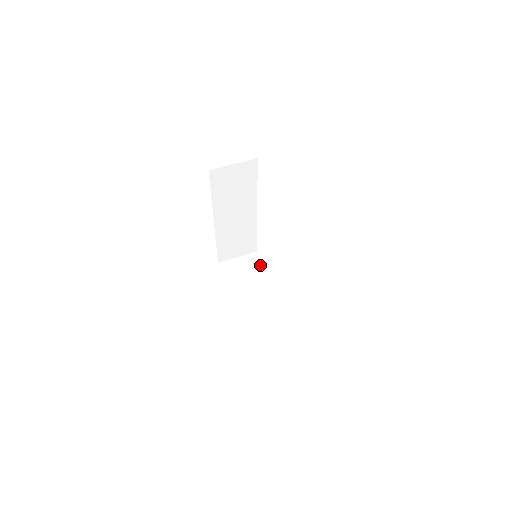
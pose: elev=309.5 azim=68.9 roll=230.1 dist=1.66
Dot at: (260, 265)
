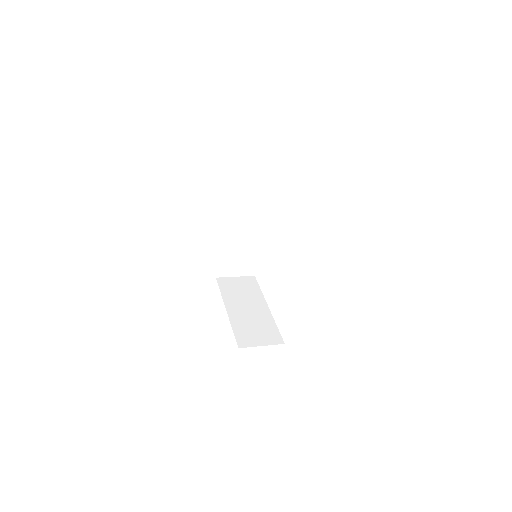
Dot at: (256, 286)
